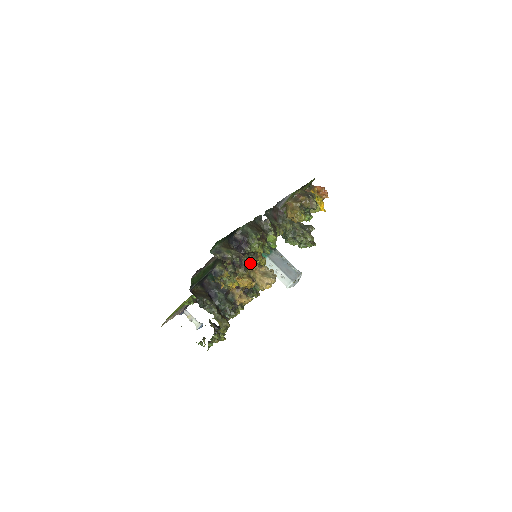
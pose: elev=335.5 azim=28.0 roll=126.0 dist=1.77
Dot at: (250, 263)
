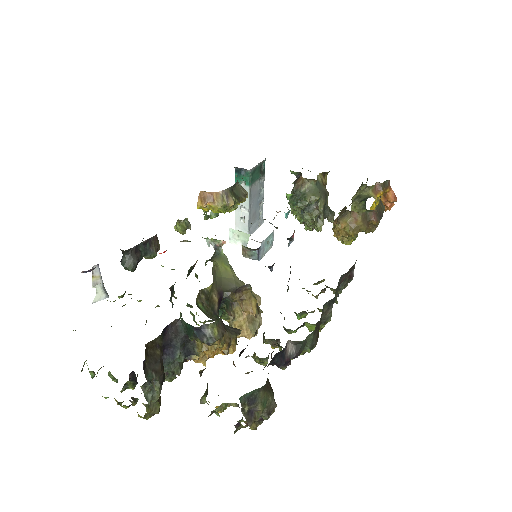
Dot at: (262, 363)
